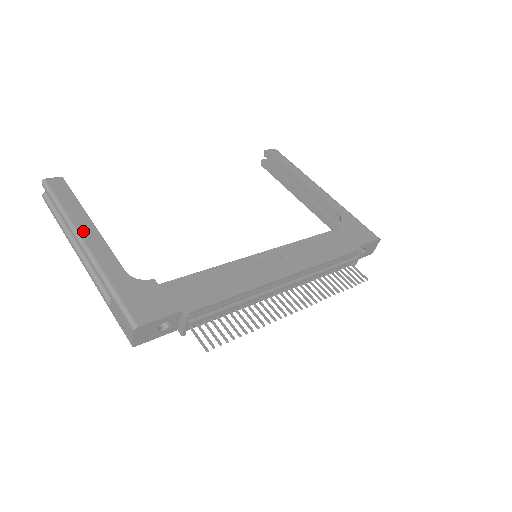
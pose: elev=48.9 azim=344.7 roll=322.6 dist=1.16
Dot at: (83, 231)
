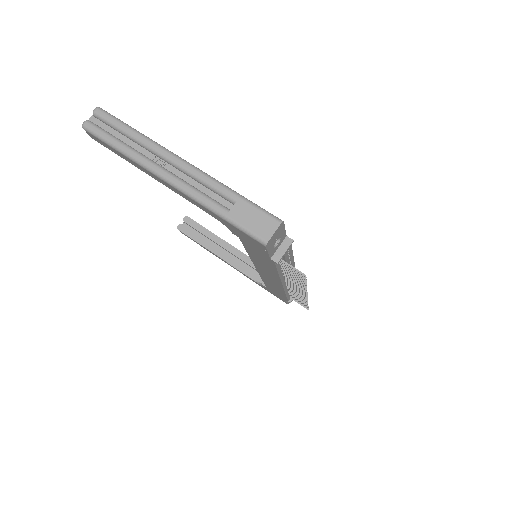
Dot at: (173, 154)
